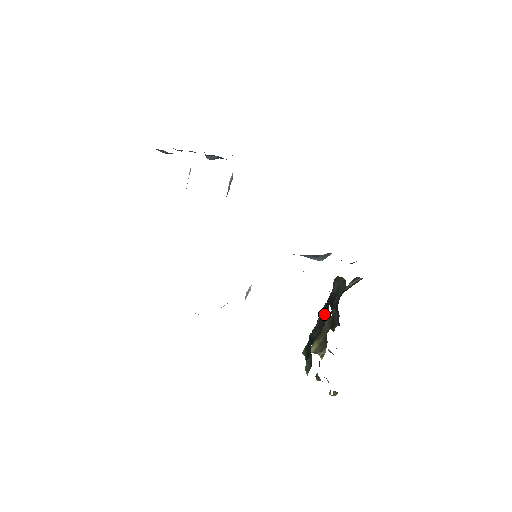
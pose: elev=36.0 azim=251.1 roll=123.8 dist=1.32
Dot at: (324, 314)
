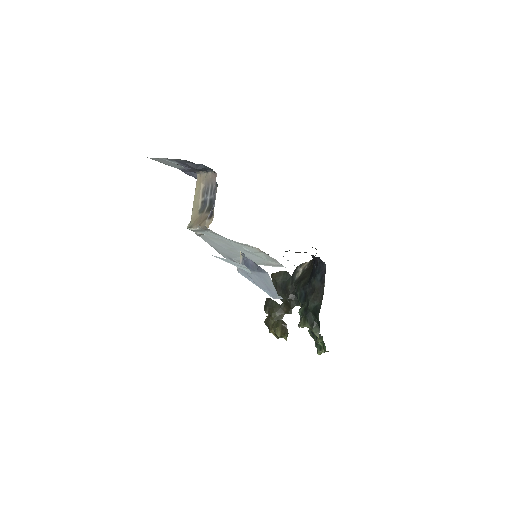
Dot at: (317, 285)
